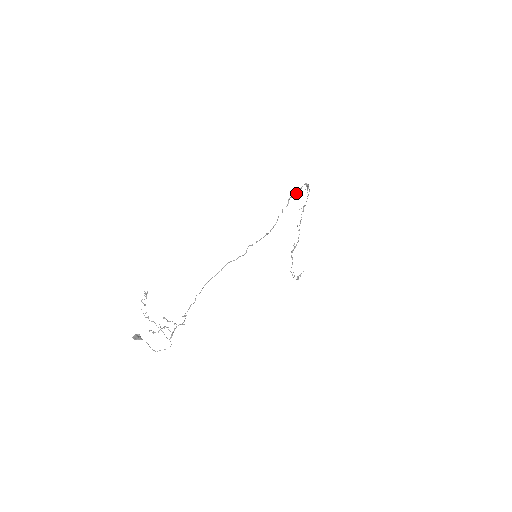
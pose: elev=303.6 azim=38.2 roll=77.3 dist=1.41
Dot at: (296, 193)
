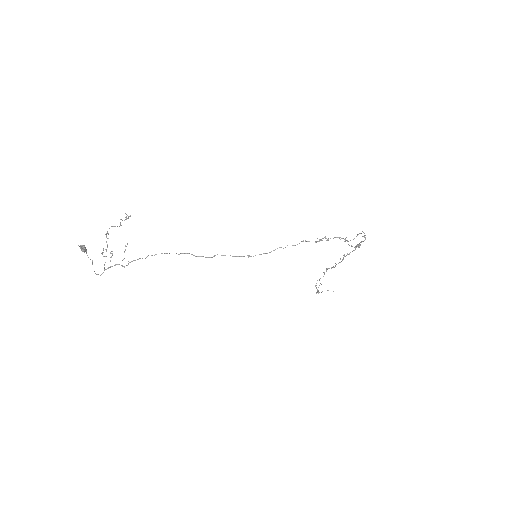
Dot at: (315, 241)
